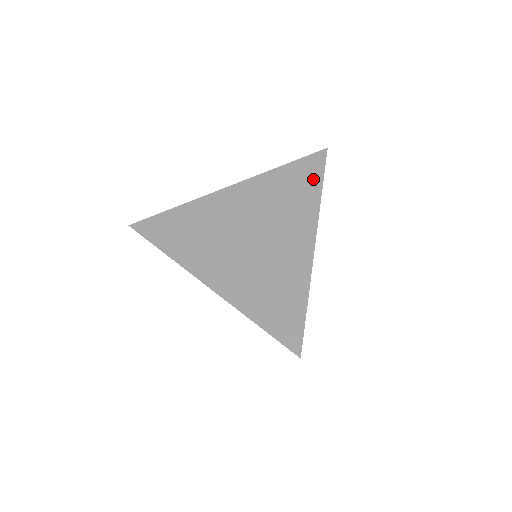
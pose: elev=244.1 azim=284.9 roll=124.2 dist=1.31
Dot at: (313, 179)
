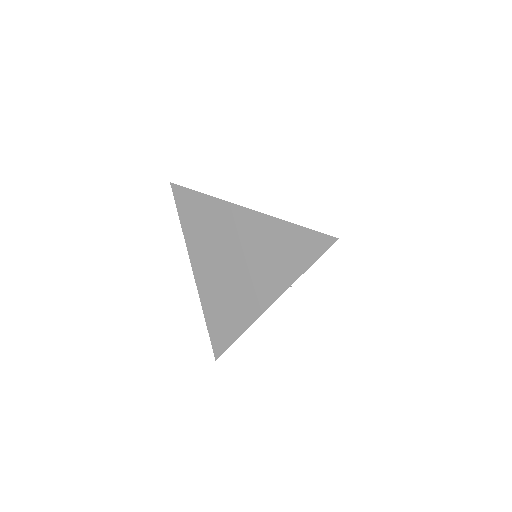
Dot at: occluded
